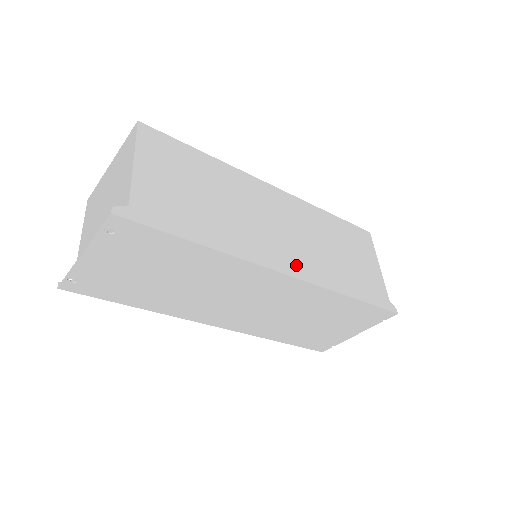
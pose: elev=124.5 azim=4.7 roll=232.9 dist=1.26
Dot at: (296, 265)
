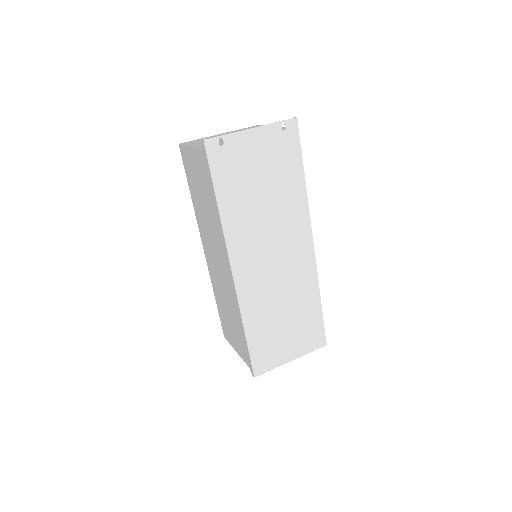
Dot at: occluded
